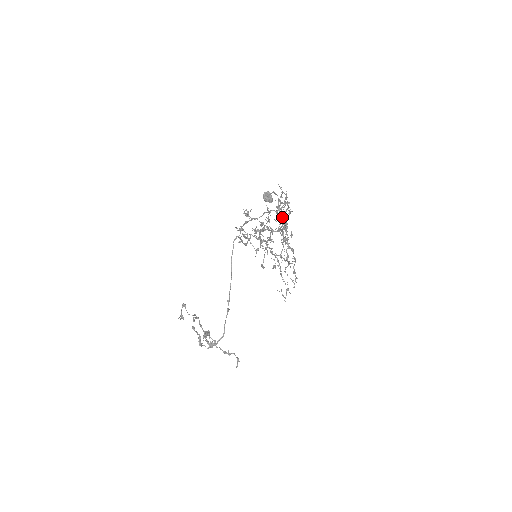
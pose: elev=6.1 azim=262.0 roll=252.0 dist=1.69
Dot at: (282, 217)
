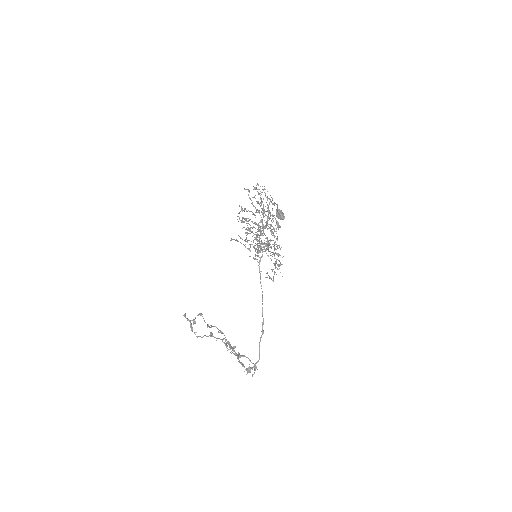
Dot at: occluded
